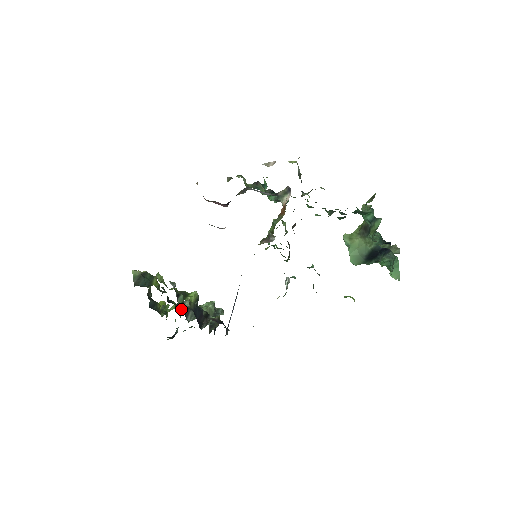
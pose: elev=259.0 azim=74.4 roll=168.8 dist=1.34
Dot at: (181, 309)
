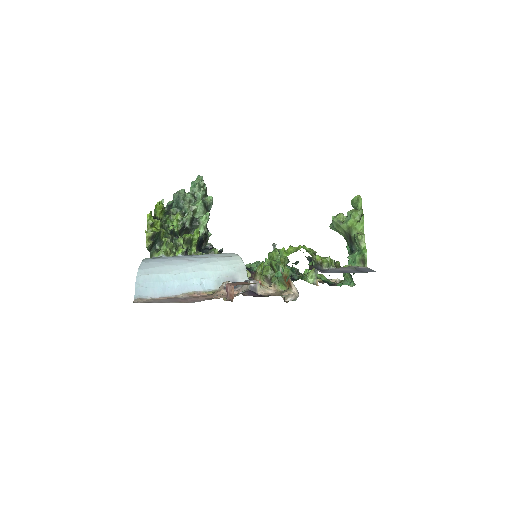
Dot at: (184, 232)
